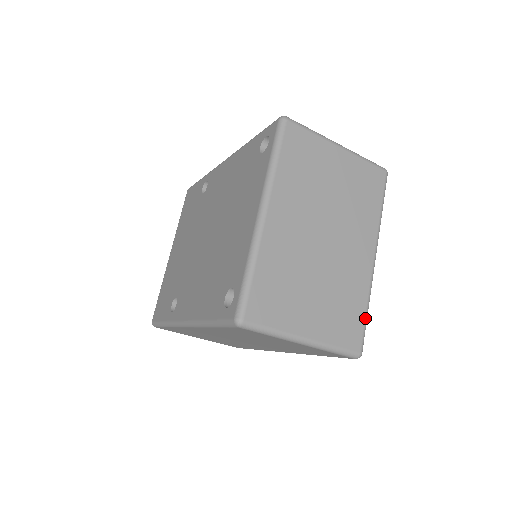
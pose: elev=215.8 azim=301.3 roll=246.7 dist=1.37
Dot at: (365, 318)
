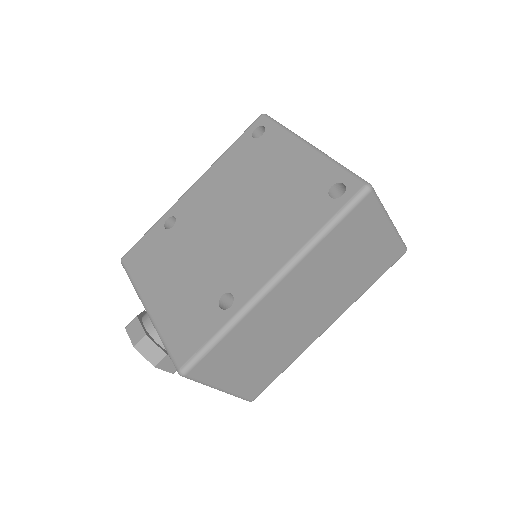
Dot at: occluded
